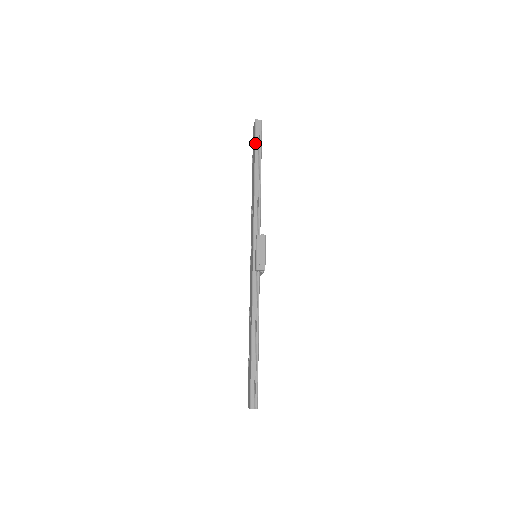
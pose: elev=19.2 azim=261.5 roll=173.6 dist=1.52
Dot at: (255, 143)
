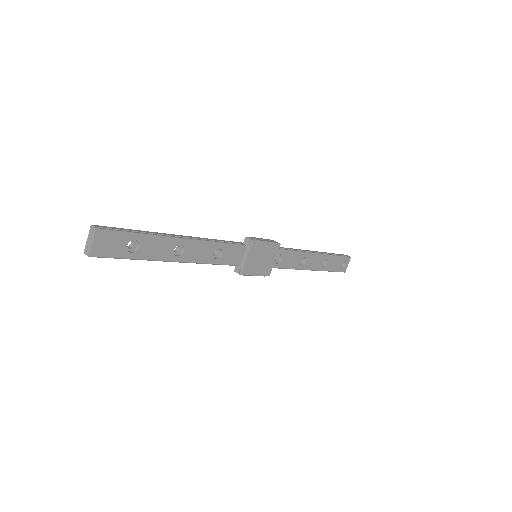
Dot at: occluded
